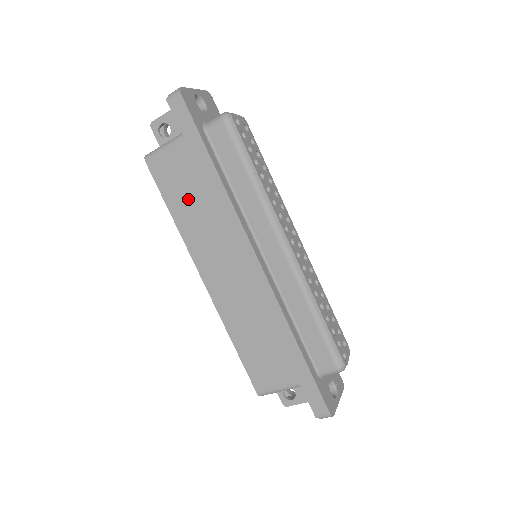
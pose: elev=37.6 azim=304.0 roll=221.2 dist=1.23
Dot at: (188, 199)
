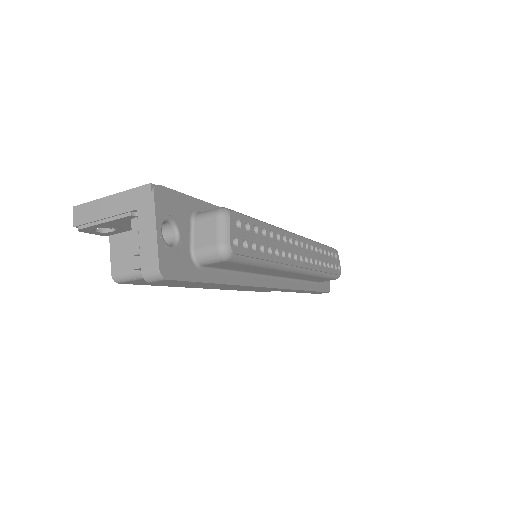
Dot at: occluded
